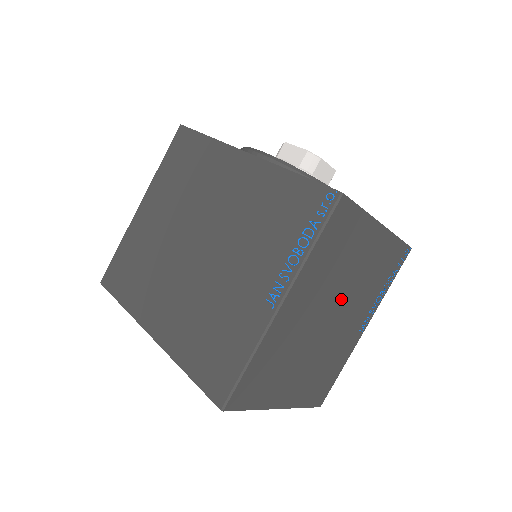
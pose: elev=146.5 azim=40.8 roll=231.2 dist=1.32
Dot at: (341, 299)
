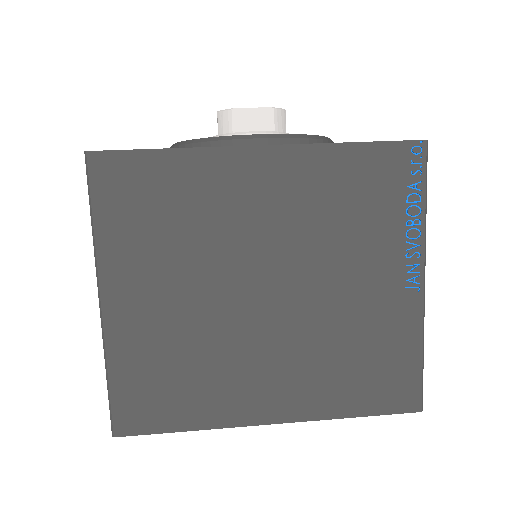
Dot at: occluded
